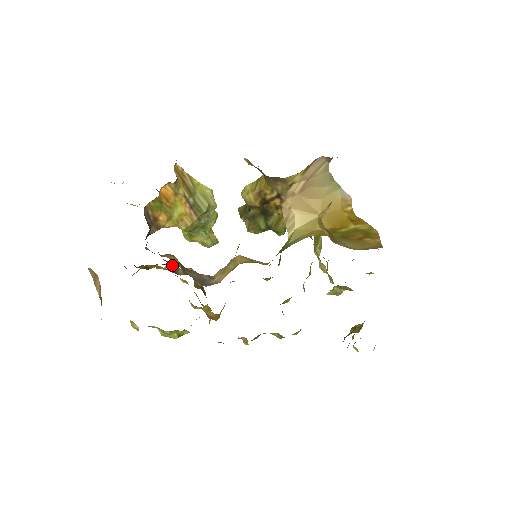
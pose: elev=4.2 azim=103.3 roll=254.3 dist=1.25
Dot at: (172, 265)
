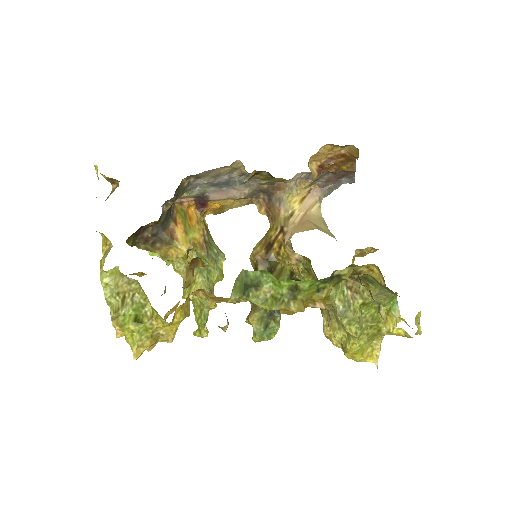
Dot at: occluded
